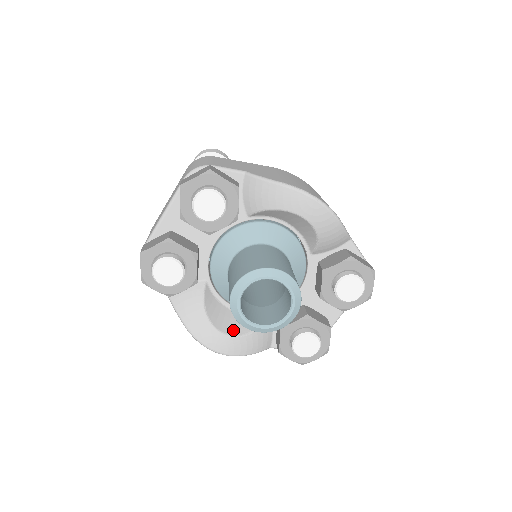
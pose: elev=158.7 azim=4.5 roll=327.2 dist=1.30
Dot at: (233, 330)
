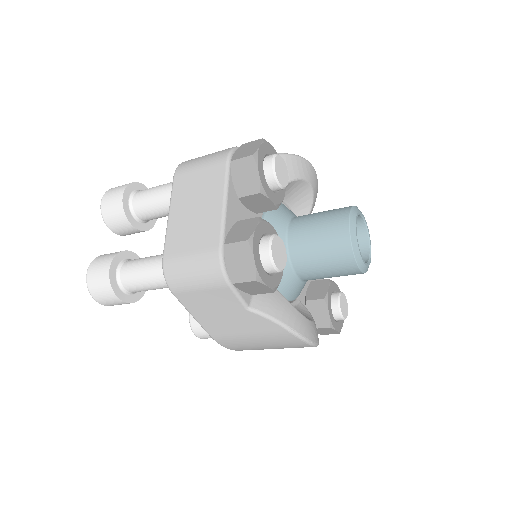
Dot at: (306, 317)
